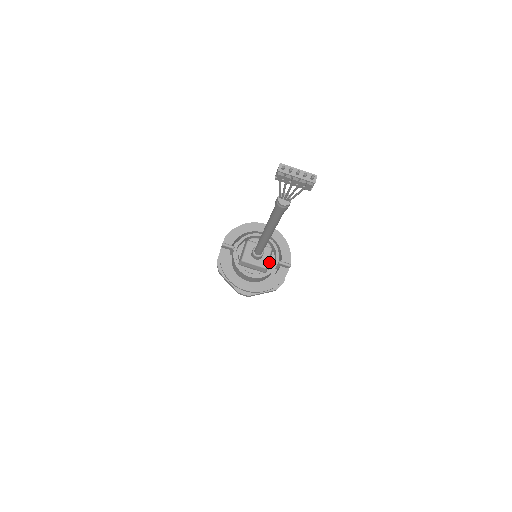
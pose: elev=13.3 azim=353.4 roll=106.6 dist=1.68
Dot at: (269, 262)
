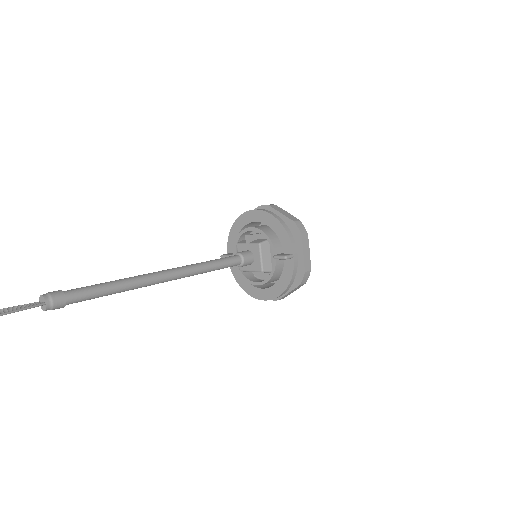
Dot at: occluded
